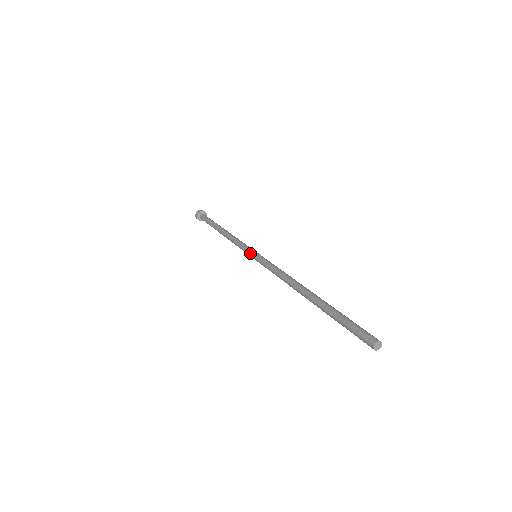
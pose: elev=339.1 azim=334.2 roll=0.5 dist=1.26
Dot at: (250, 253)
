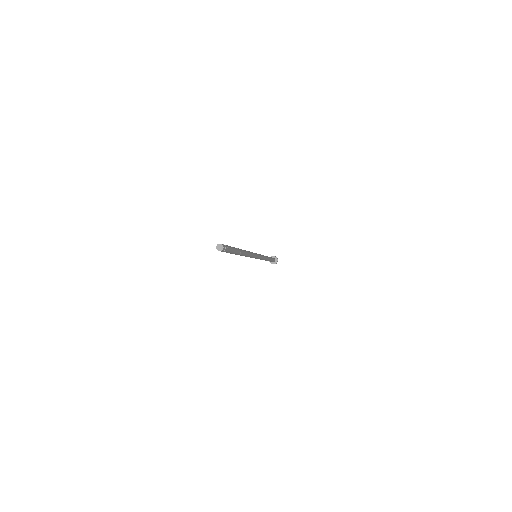
Dot at: occluded
